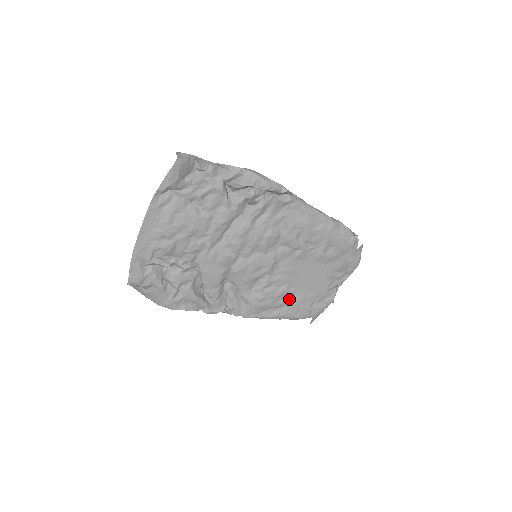
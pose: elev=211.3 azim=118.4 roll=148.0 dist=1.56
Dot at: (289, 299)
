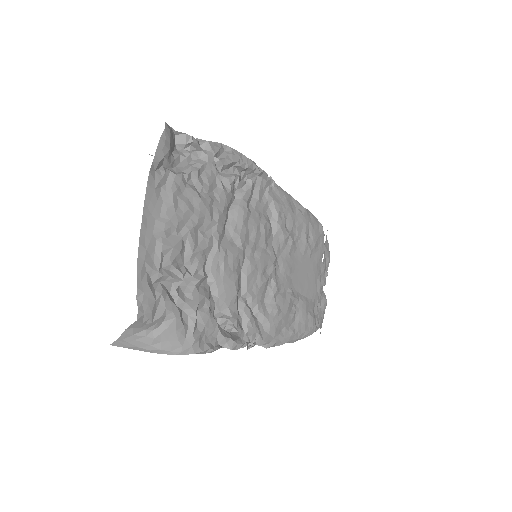
Dot at: (297, 308)
